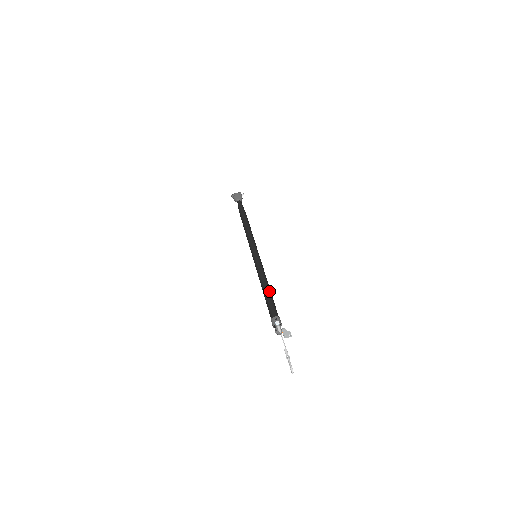
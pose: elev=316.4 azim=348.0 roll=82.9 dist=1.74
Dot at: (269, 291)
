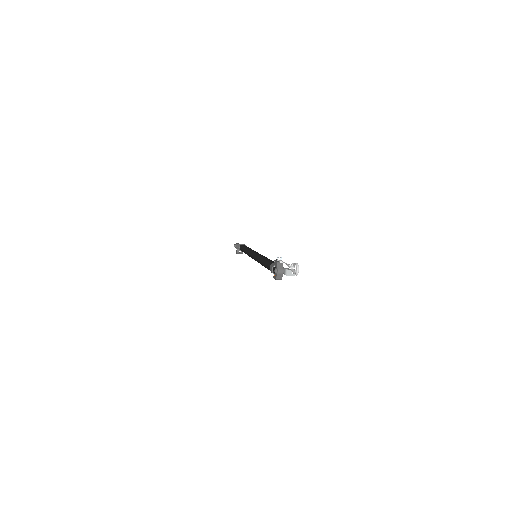
Dot at: occluded
